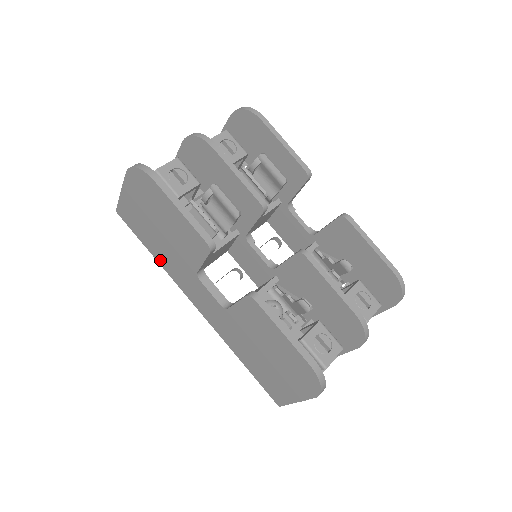
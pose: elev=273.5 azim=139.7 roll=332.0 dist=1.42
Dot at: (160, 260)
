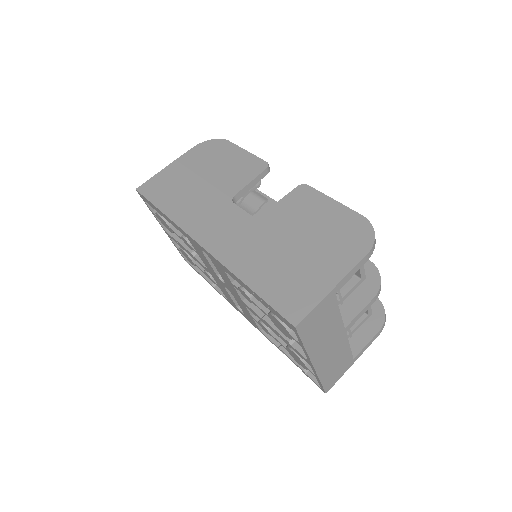
Dot at: (174, 211)
